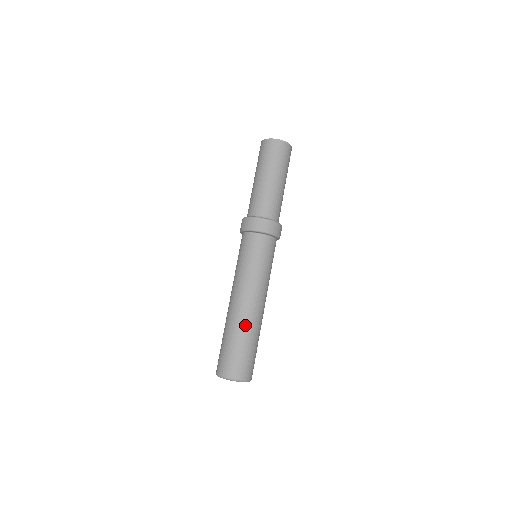
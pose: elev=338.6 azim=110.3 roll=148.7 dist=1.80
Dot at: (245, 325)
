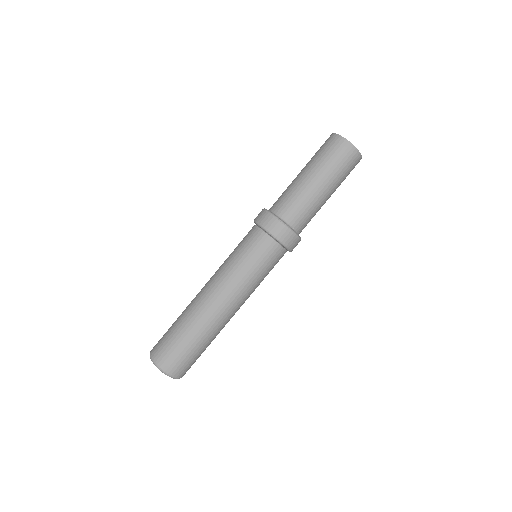
Dot at: (191, 312)
